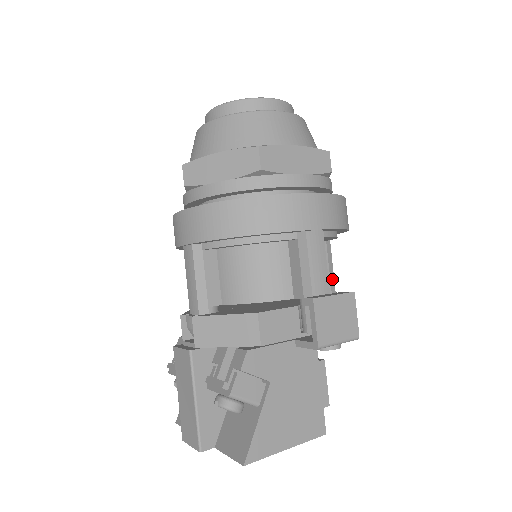
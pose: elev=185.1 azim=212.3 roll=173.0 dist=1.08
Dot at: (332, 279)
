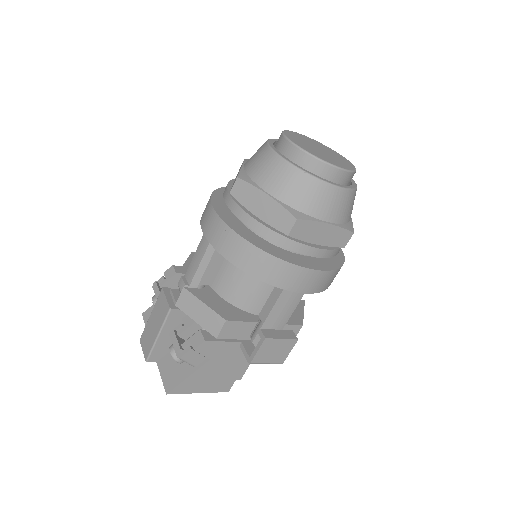
Dot at: occluded
